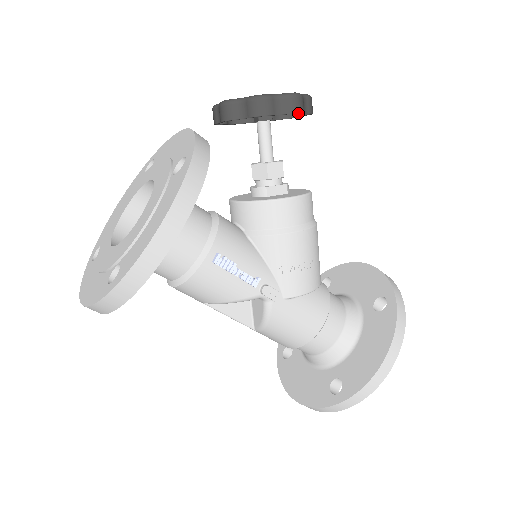
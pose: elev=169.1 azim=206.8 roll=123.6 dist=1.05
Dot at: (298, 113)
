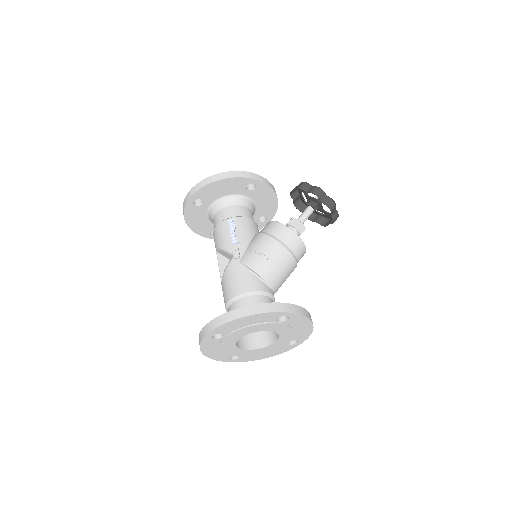
Dot at: (314, 194)
